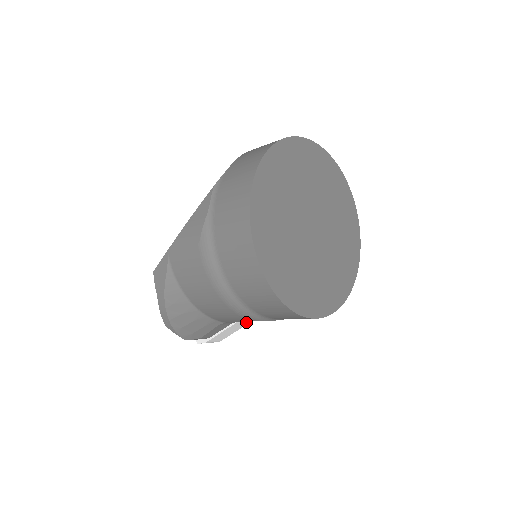
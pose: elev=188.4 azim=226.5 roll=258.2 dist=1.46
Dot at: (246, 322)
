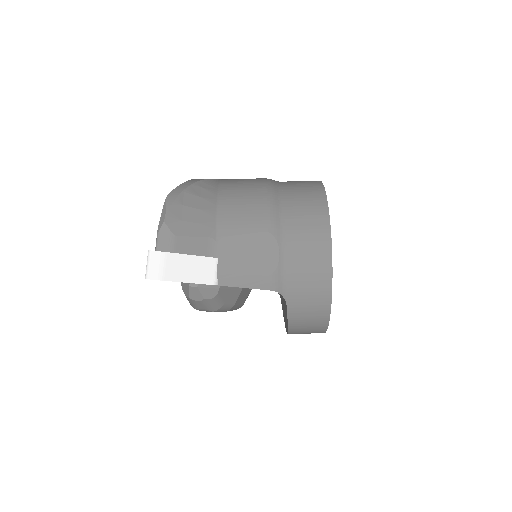
Dot at: (214, 277)
